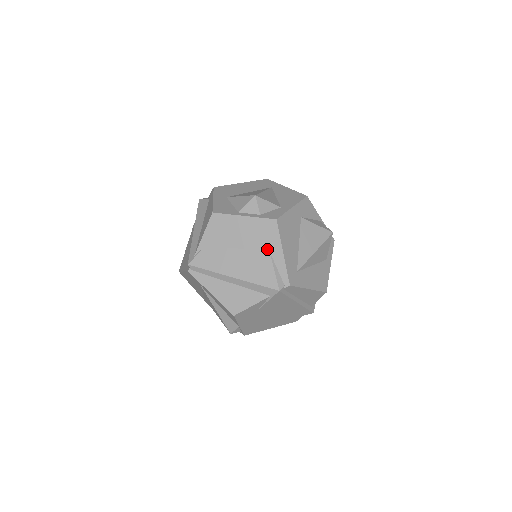
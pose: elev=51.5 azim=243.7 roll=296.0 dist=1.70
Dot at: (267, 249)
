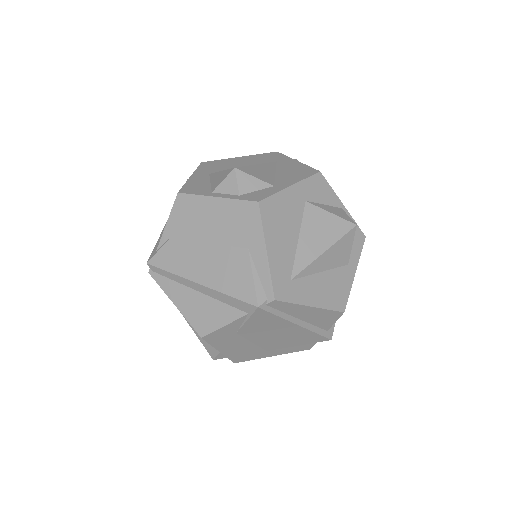
Dot at: (245, 245)
